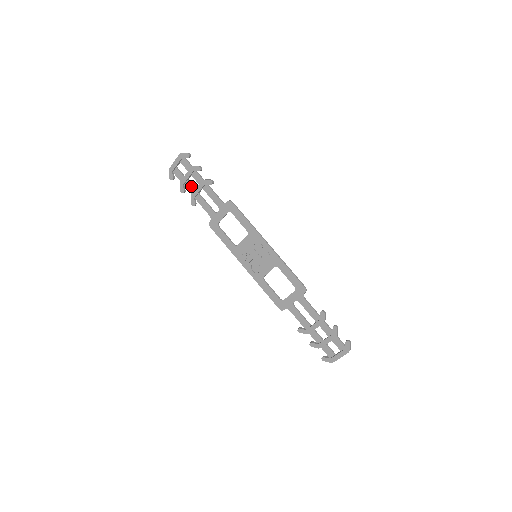
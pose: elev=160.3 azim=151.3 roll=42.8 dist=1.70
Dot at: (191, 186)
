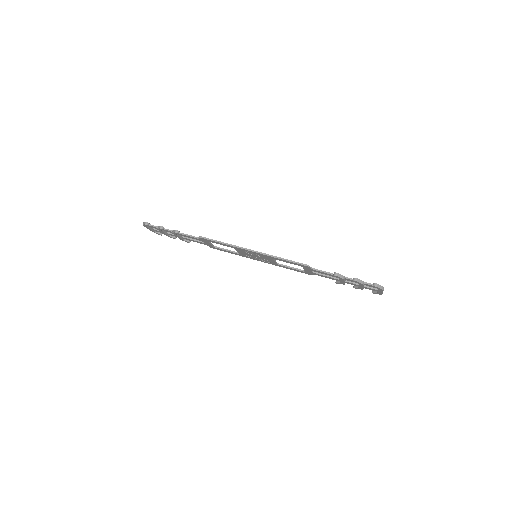
Dot at: (173, 235)
